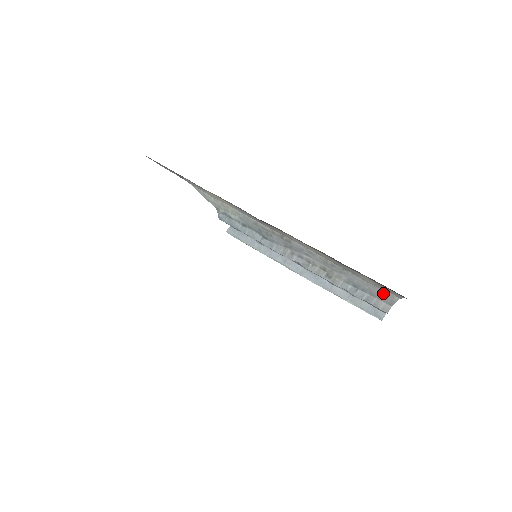
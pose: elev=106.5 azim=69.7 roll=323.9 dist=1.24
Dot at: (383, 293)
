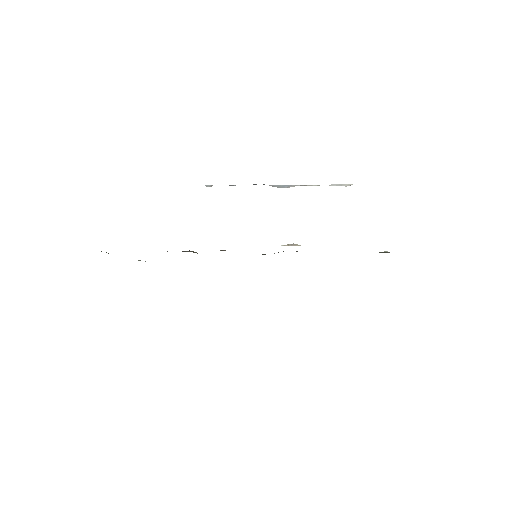
Dot at: occluded
